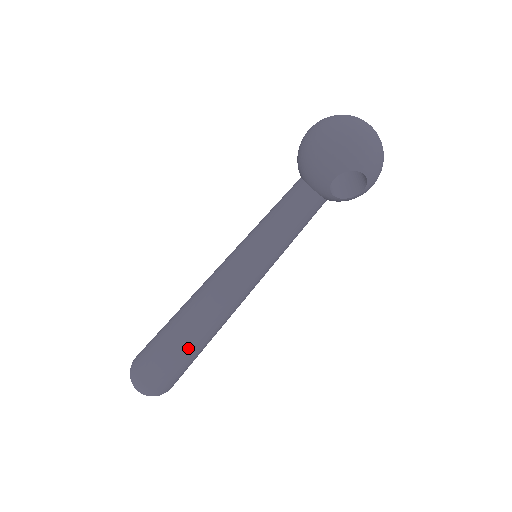
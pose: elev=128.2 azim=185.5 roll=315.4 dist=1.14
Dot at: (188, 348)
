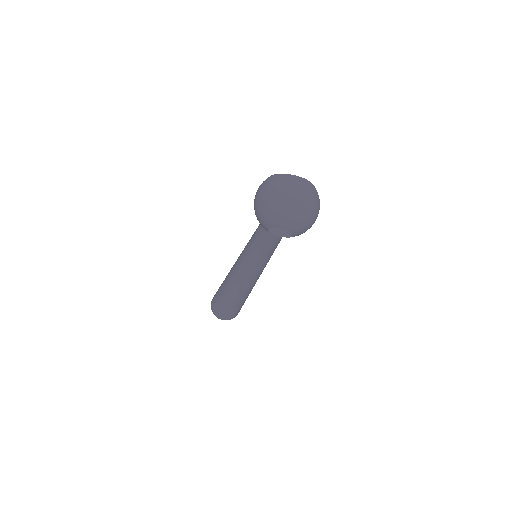
Dot at: (230, 302)
